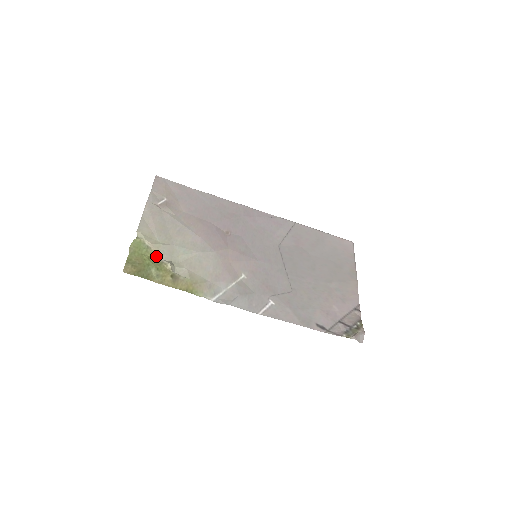
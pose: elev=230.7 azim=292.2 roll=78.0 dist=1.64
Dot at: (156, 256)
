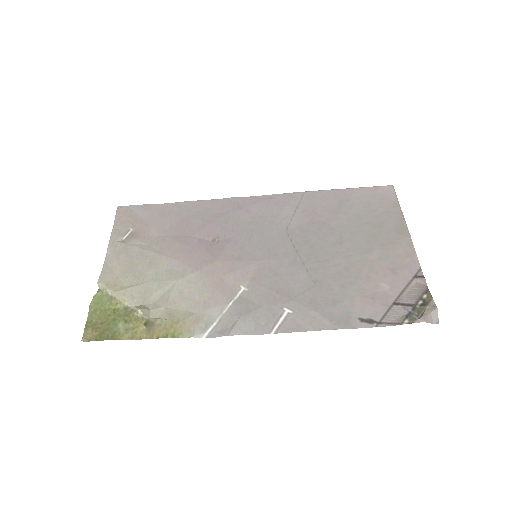
Dot at: (123, 305)
